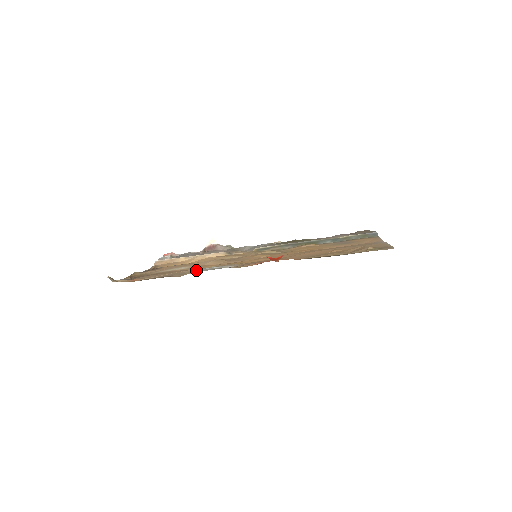
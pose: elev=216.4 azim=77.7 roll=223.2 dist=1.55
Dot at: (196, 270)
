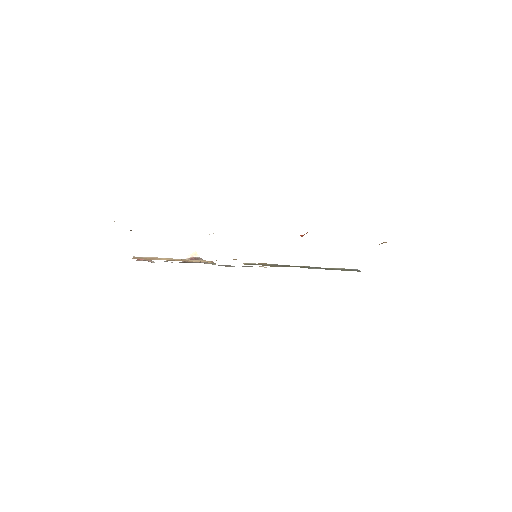
Dot at: occluded
